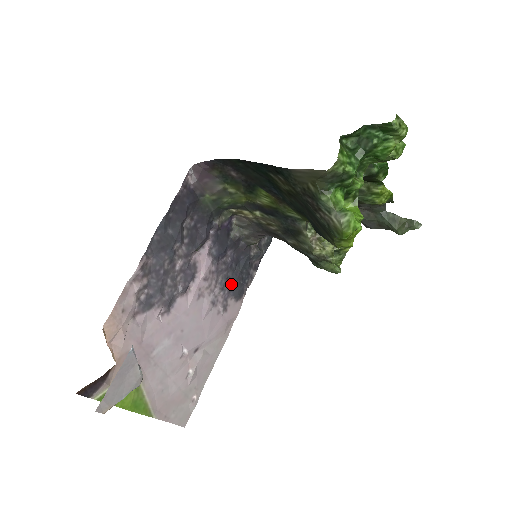
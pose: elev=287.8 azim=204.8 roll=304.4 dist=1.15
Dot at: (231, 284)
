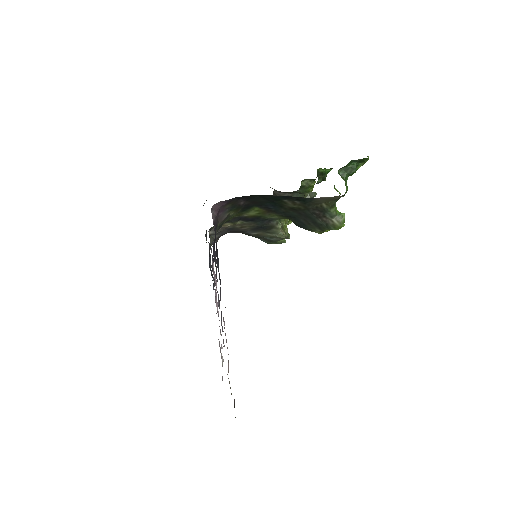
Dot at: occluded
